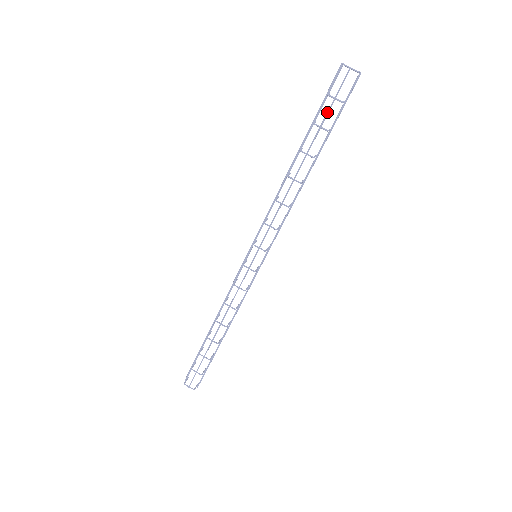
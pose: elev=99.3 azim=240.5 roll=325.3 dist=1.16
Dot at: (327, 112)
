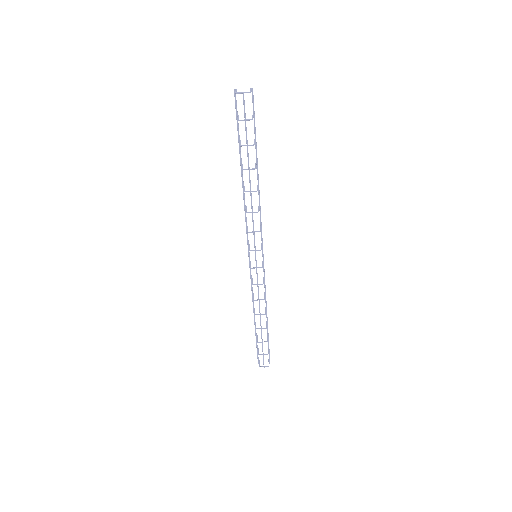
Dot at: (246, 133)
